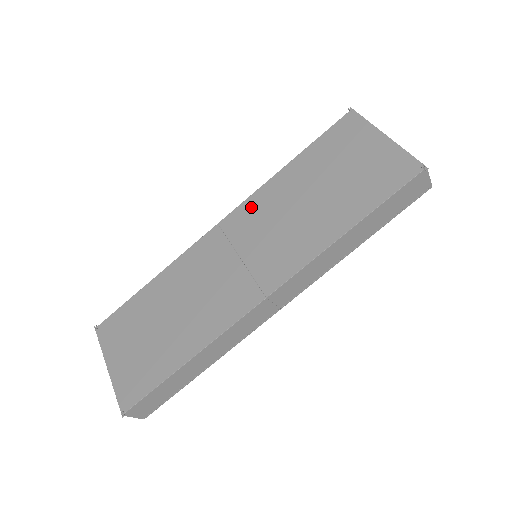
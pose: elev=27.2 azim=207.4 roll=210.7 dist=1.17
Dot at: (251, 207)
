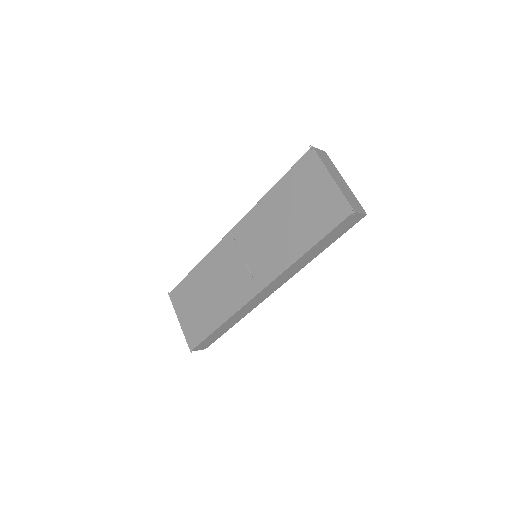
Dot at: (249, 222)
